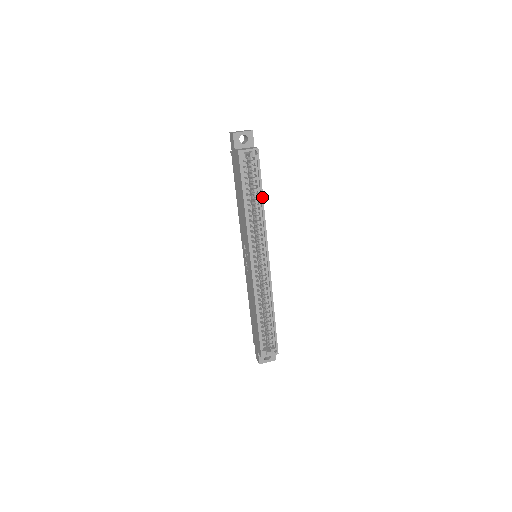
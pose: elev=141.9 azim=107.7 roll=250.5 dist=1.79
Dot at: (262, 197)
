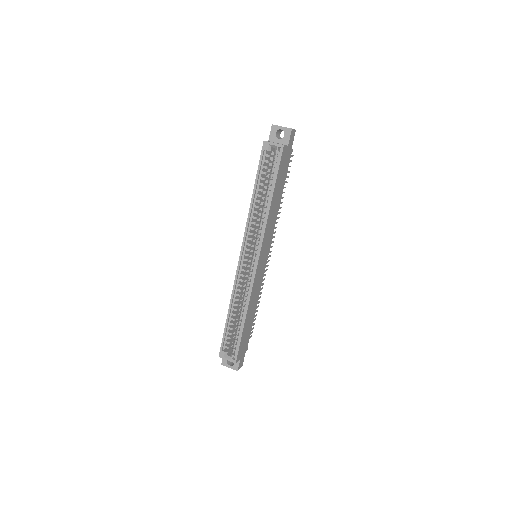
Dot at: (272, 196)
